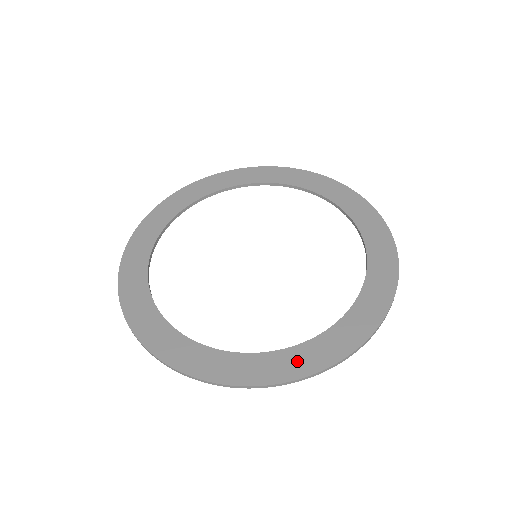
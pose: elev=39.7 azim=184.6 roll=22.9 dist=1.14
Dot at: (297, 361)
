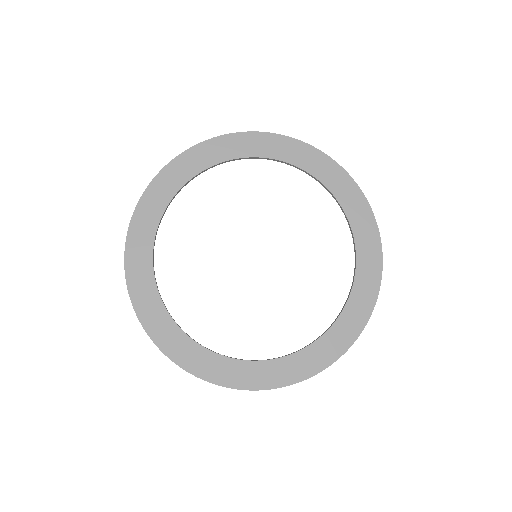
Dot at: (365, 291)
